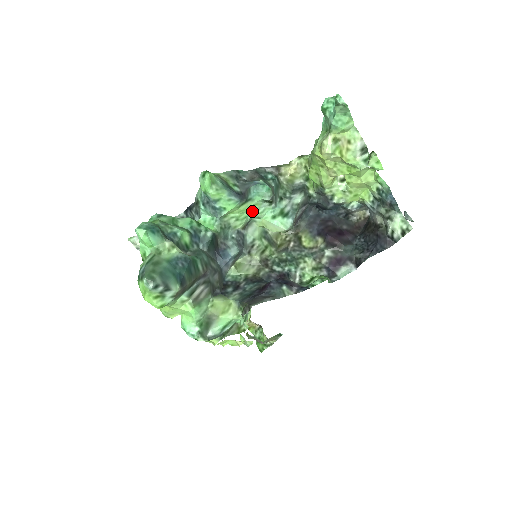
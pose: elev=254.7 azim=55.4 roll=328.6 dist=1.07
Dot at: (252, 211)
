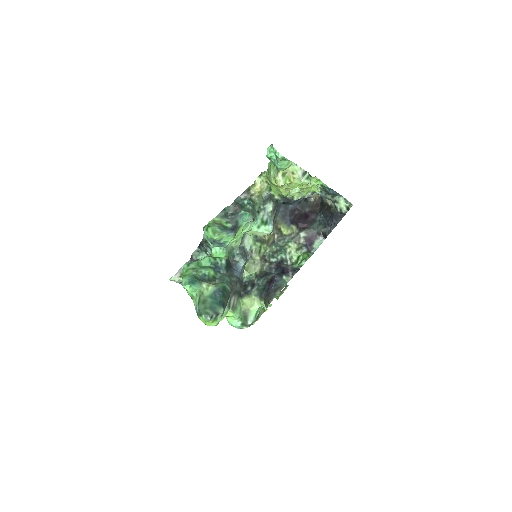
Dot at: (243, 231)
